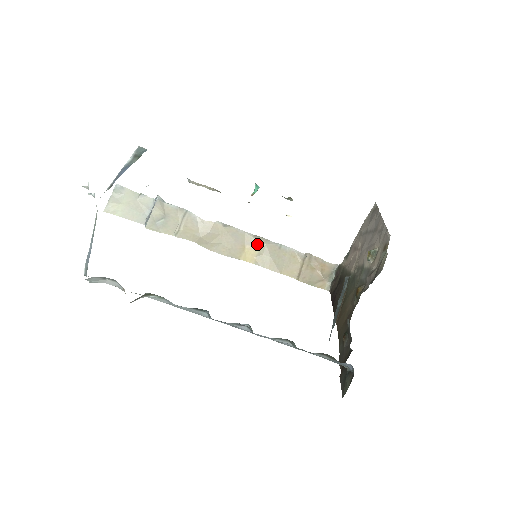
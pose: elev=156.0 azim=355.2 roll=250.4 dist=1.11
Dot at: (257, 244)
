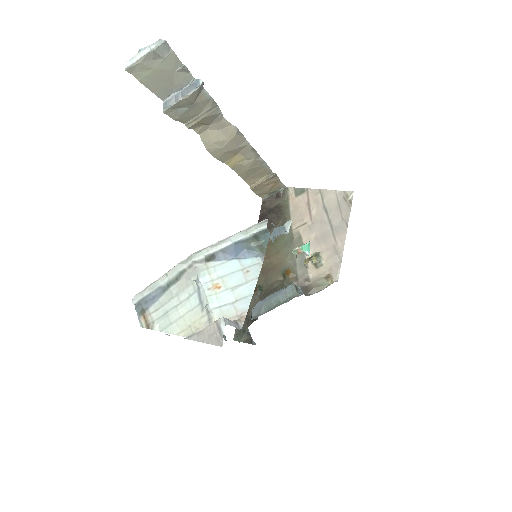
Dot at: (248, 156)
